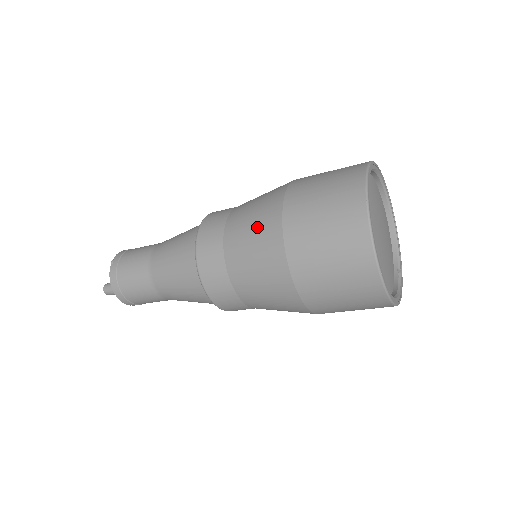
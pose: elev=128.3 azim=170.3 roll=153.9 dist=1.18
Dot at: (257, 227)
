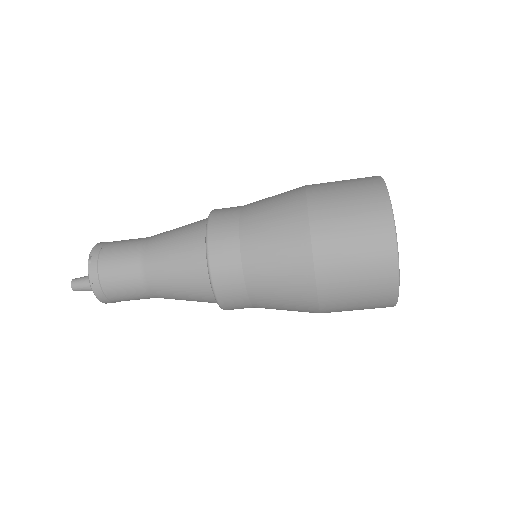
Dot at: (282, 245)
